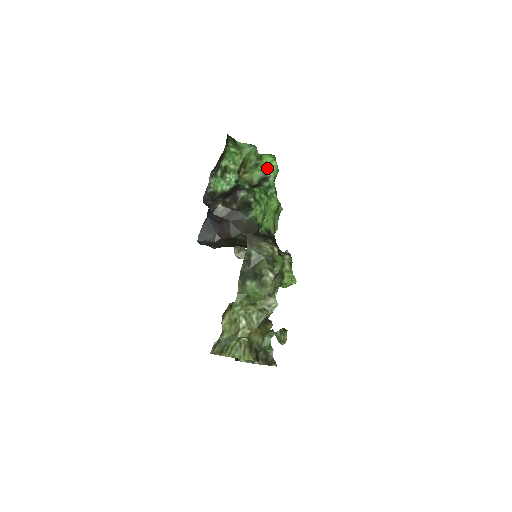
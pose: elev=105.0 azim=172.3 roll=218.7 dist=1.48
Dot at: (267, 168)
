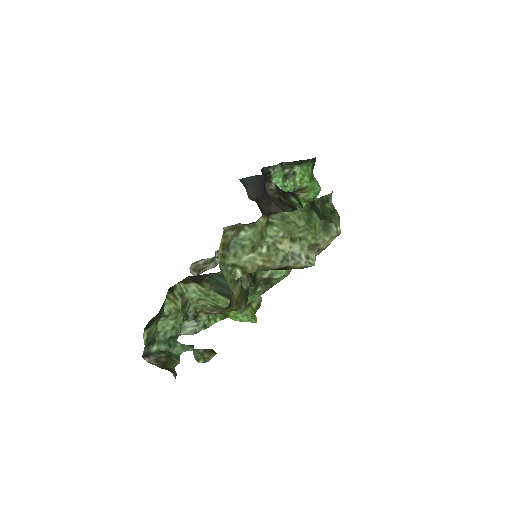
Dot at: occluded
